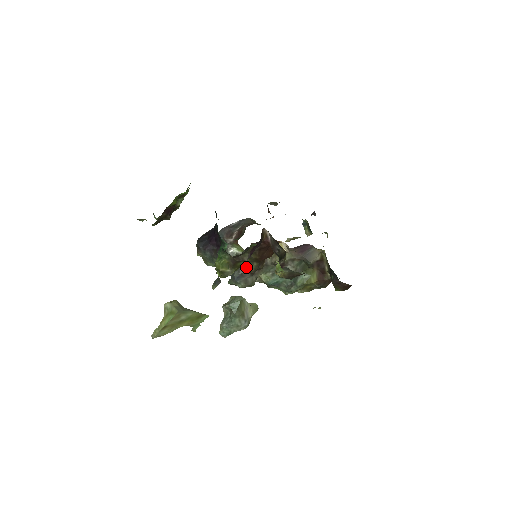
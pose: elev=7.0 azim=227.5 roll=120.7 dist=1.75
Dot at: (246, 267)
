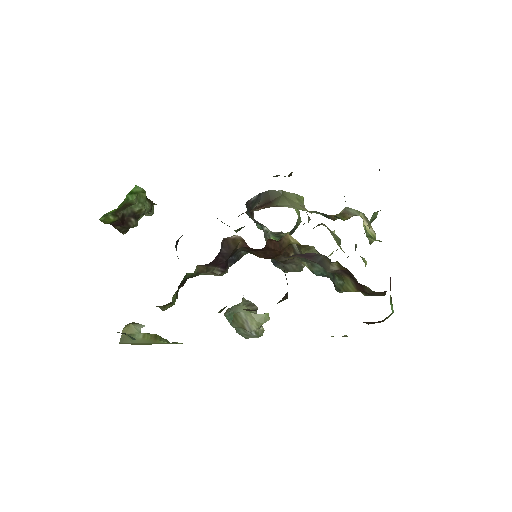
Dot at: occluded
